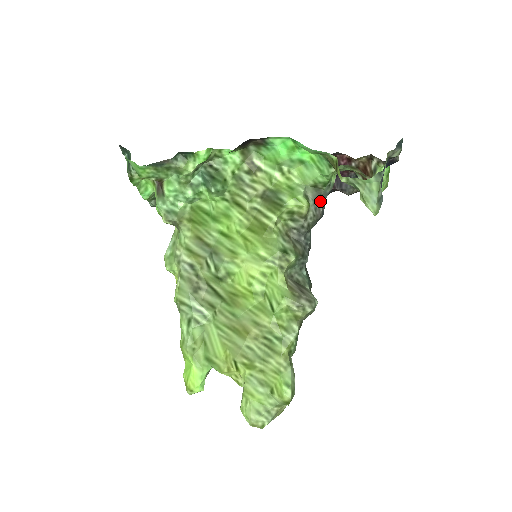
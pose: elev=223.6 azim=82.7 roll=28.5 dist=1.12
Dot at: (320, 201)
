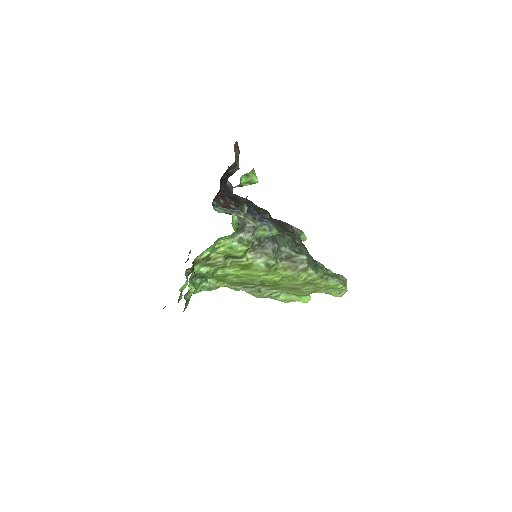
Dot at: (244, 227)
